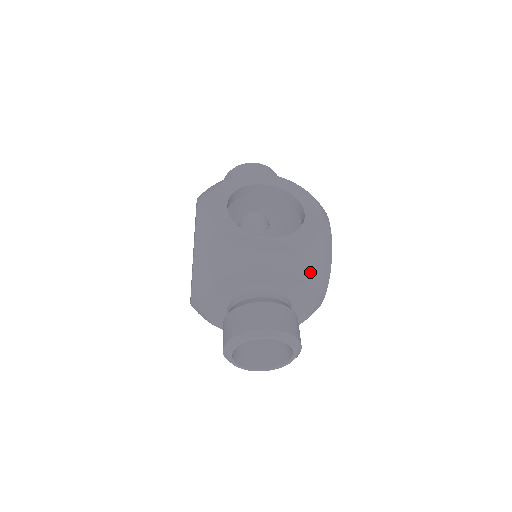
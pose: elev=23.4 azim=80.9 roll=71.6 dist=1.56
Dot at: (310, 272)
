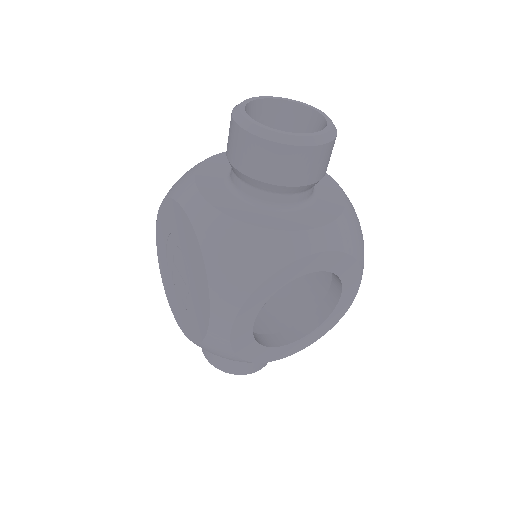
Dot at: occluded
